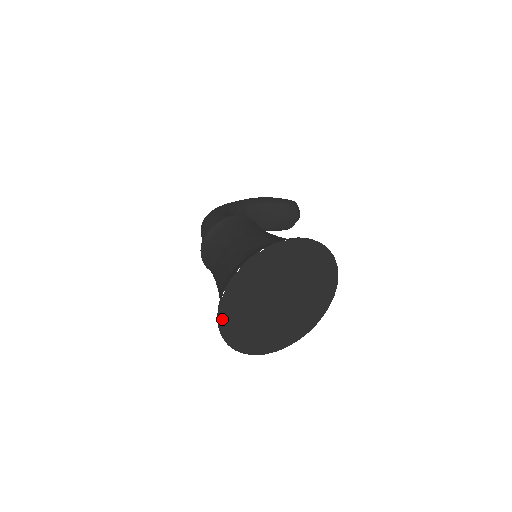
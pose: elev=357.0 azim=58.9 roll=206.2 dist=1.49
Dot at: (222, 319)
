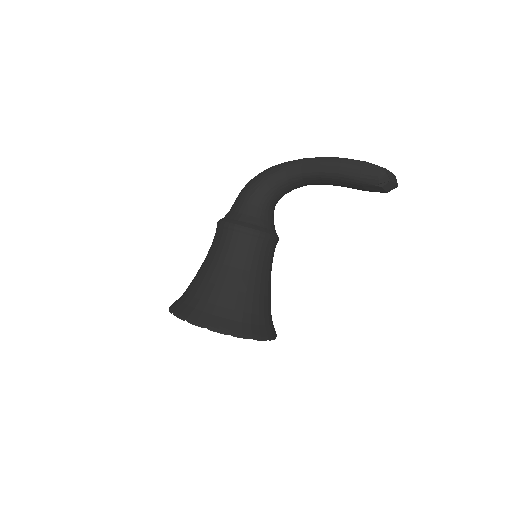
Dot at: occluded
